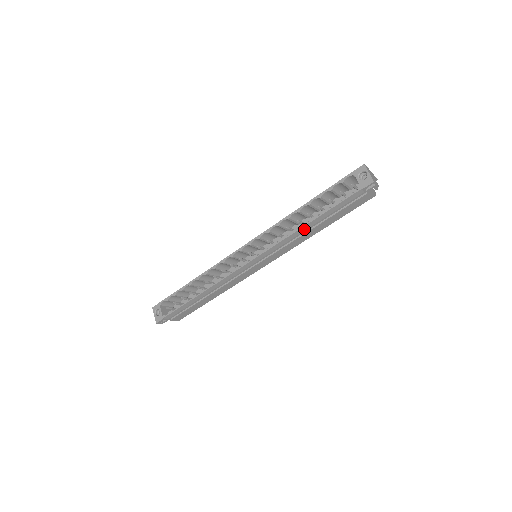
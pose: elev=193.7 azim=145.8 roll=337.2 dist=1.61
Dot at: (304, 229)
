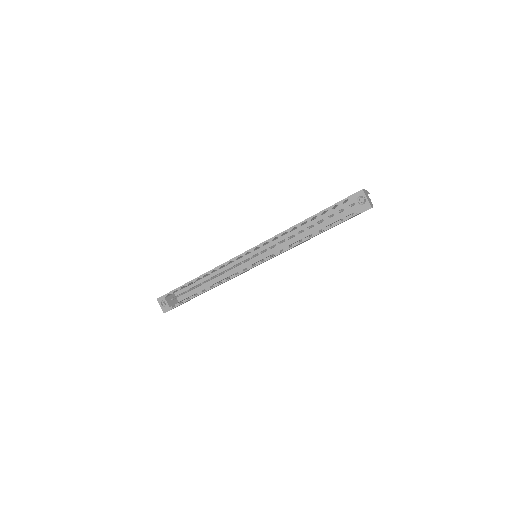
Dot at: (305, 241)
